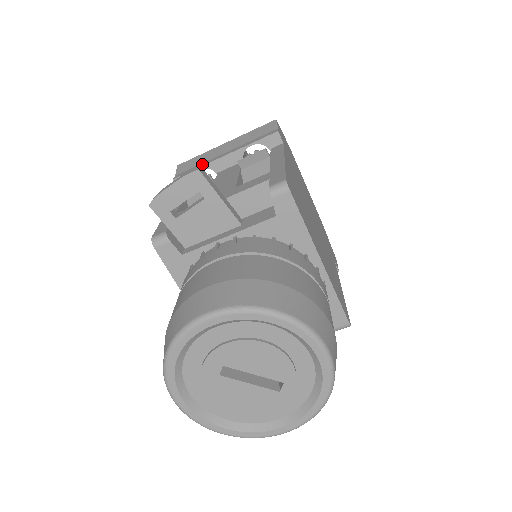
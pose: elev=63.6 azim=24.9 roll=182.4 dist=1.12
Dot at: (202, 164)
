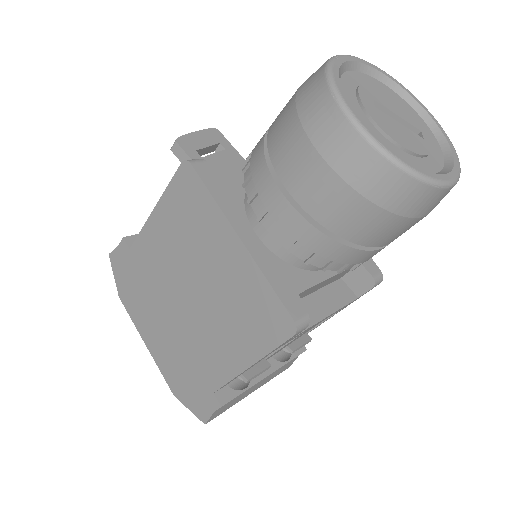
Dot at: occluded
